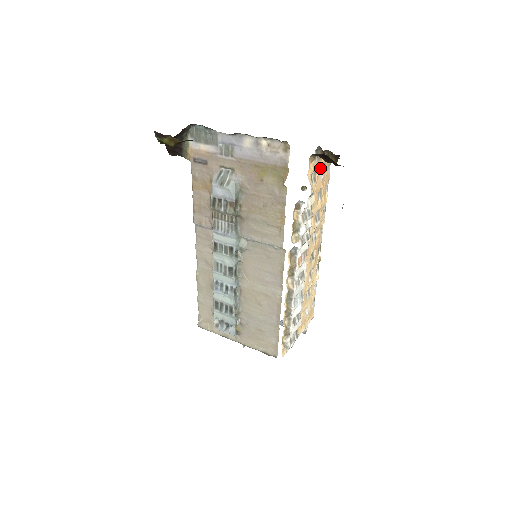
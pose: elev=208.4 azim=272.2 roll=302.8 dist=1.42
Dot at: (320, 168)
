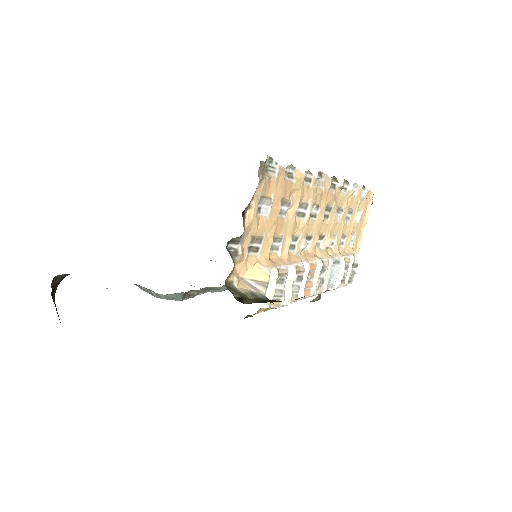
Dot at: (255, 222)
